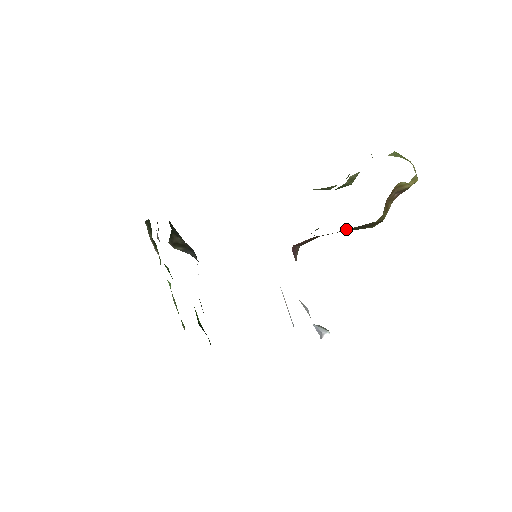
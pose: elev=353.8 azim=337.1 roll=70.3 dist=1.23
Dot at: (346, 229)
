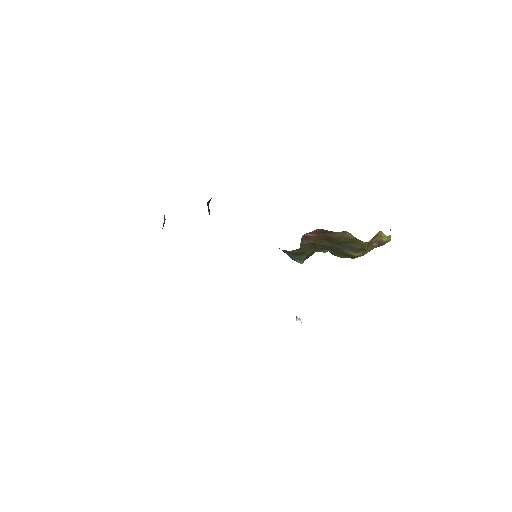
Dot at: (344, 238)
